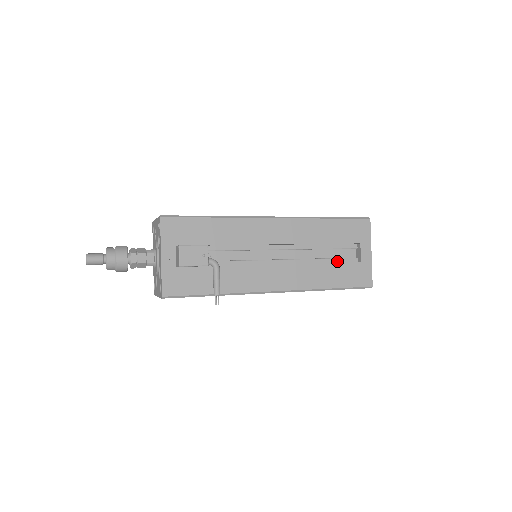
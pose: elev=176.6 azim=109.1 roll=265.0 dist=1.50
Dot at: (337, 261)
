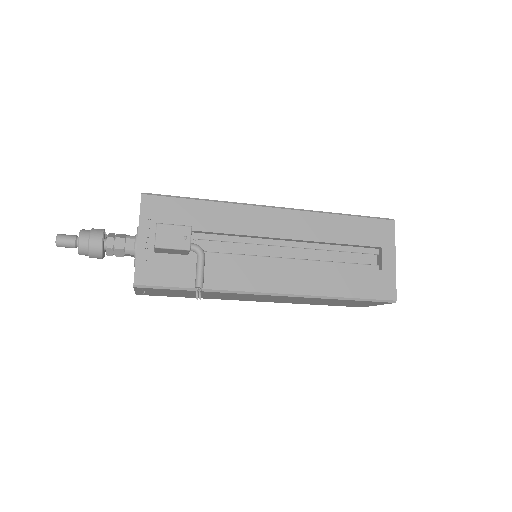
Dot at: (353, 267)
